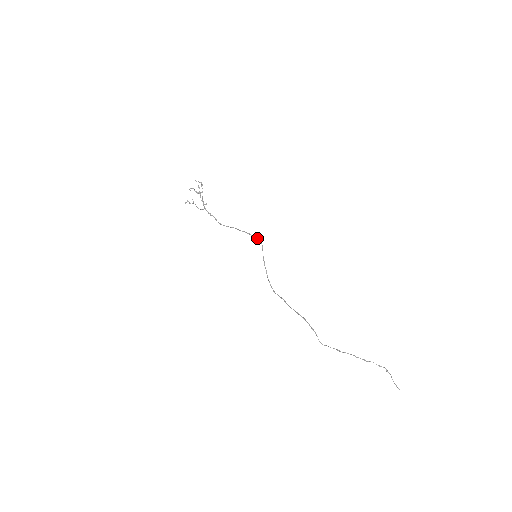
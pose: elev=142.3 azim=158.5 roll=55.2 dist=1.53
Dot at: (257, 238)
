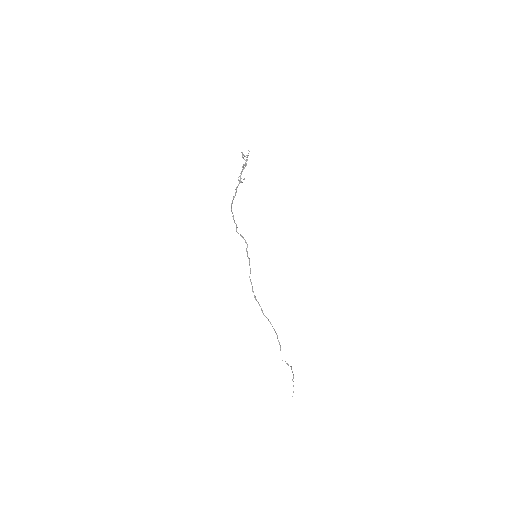
Dot at: (242, 236)
